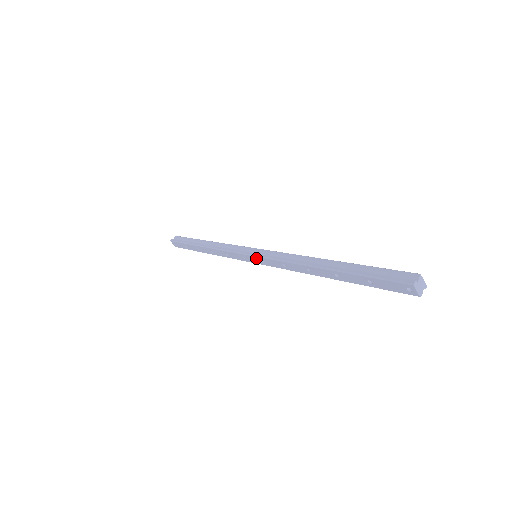
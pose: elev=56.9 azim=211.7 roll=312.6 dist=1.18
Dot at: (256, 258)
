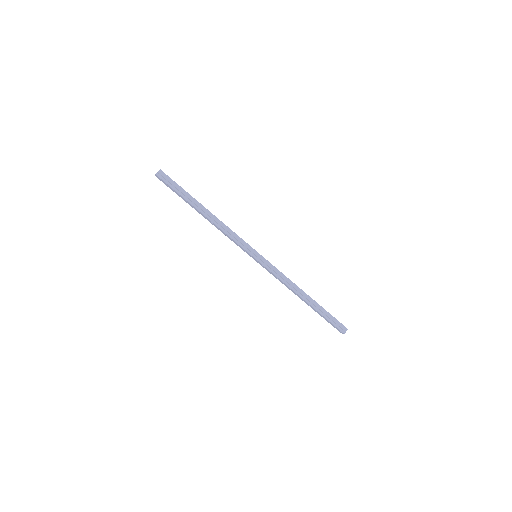
Dot at: (259, 262)
